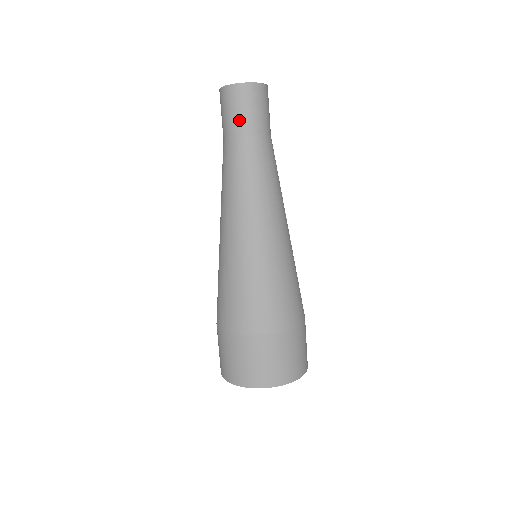
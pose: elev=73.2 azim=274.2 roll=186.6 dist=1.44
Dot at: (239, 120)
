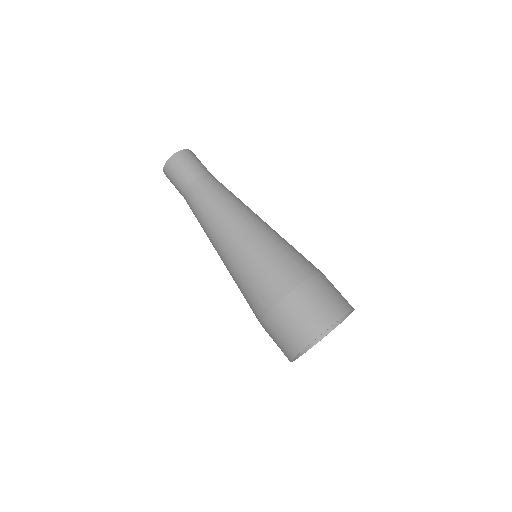
Dot at: (190, 171)
